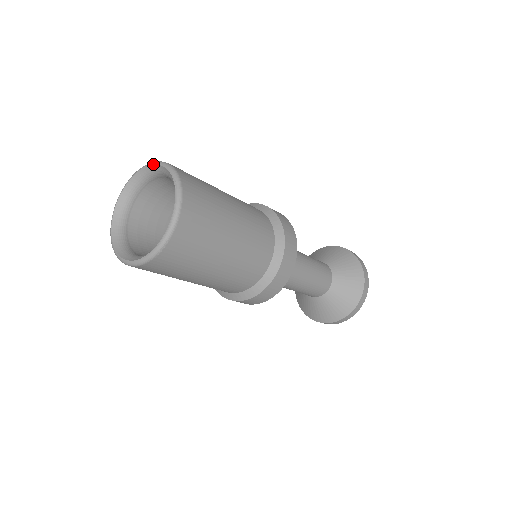
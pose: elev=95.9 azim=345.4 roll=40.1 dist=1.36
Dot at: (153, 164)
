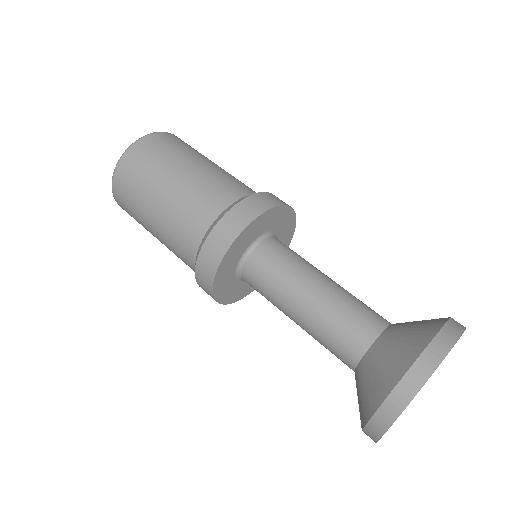
Dot at: occluded
